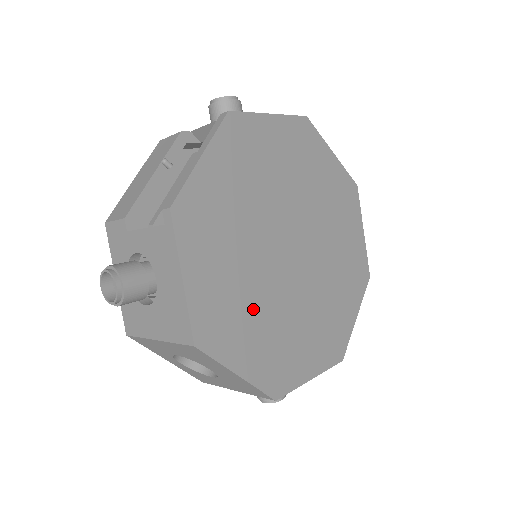
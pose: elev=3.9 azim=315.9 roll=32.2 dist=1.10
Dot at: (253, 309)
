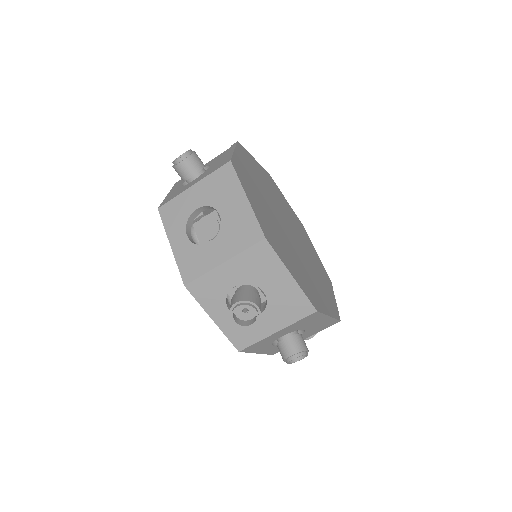
Dot at: (263, 204)
